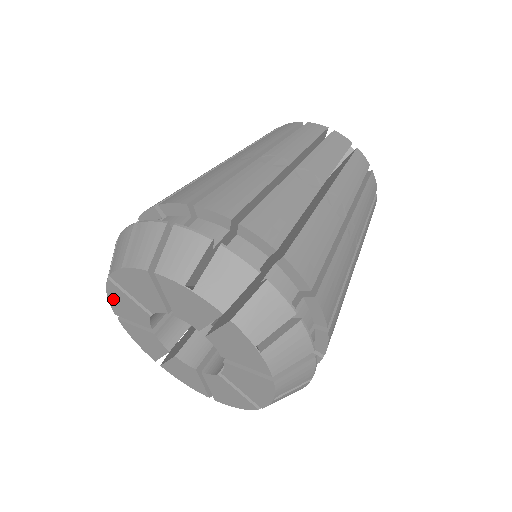
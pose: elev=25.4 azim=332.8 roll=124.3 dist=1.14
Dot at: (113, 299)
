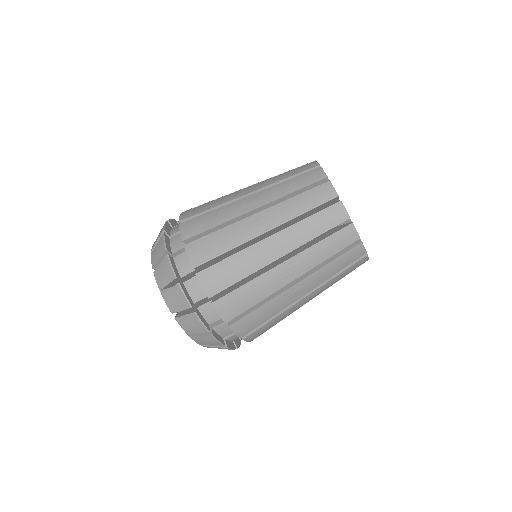
Dot at: occluded
